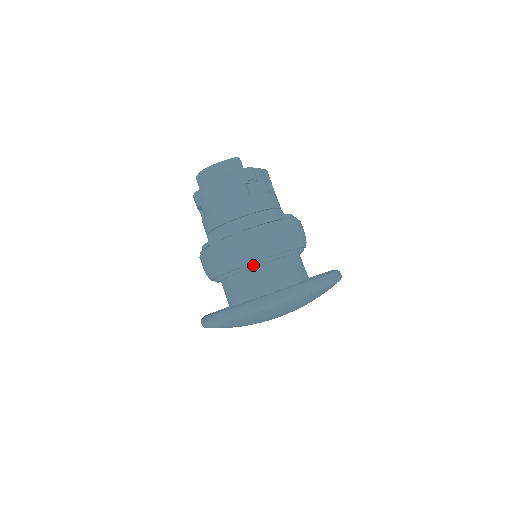
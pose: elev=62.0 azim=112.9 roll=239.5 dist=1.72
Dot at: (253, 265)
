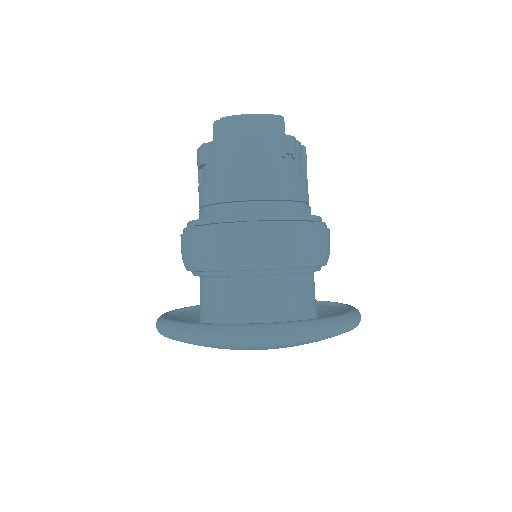
Dot at: (261, 272)
